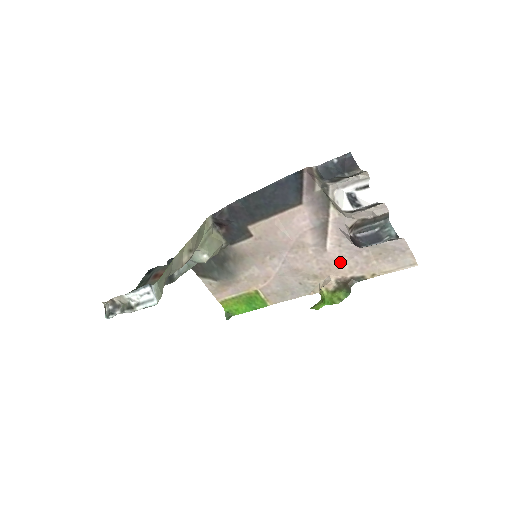
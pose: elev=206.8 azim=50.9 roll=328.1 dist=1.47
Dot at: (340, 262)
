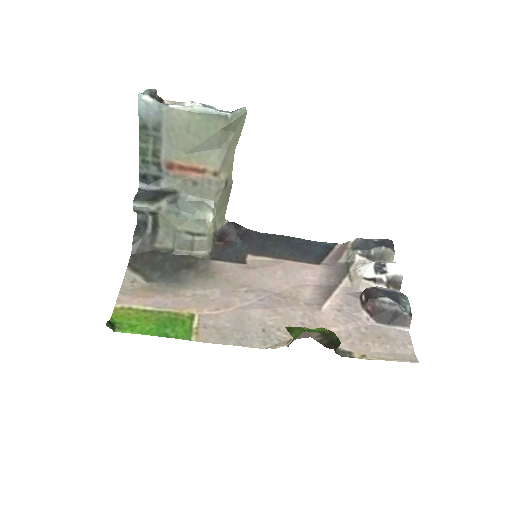
Dot at: (330, 326)
